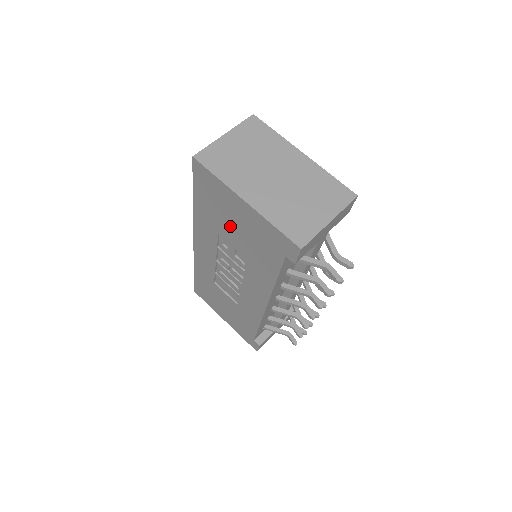
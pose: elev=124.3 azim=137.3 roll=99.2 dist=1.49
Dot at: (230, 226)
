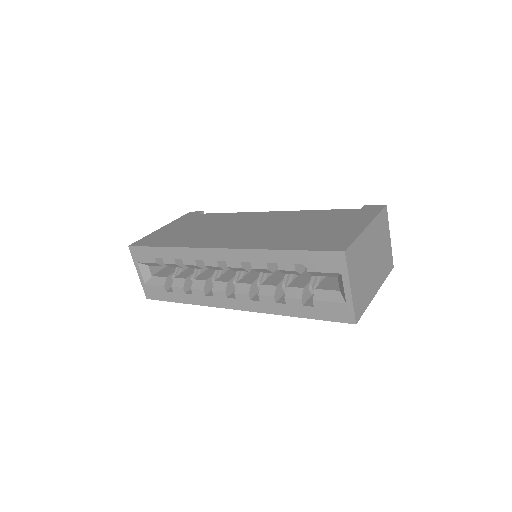
Dot at: occluded
